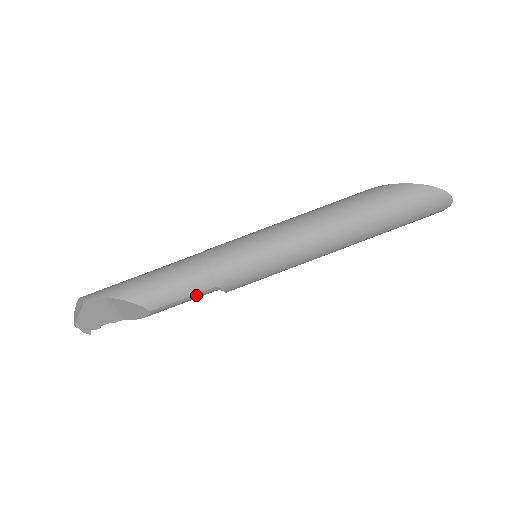
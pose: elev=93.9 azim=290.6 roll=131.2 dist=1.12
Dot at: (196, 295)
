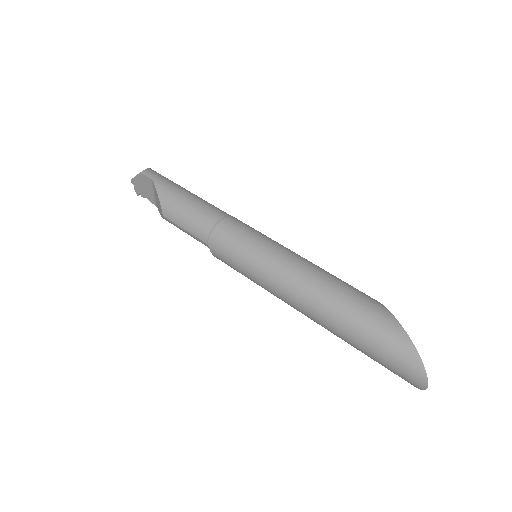
Dot at: (194, 236)
